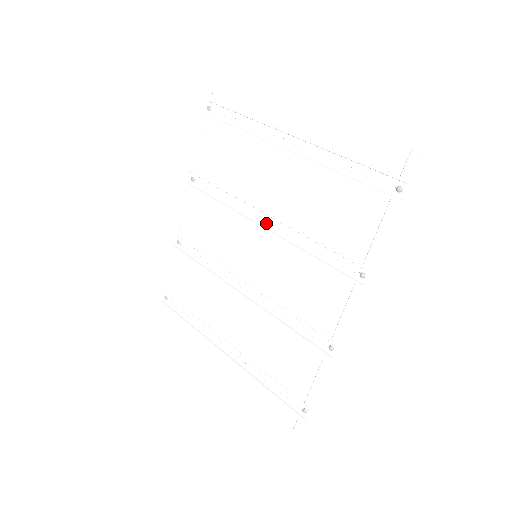
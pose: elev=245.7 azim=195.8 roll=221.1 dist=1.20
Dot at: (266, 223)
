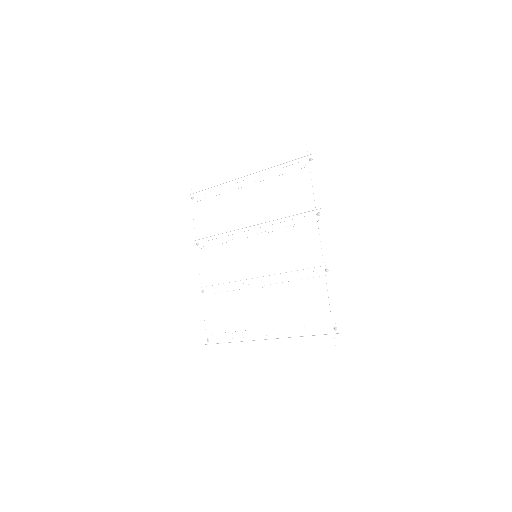
Dot at: (253, 232)
